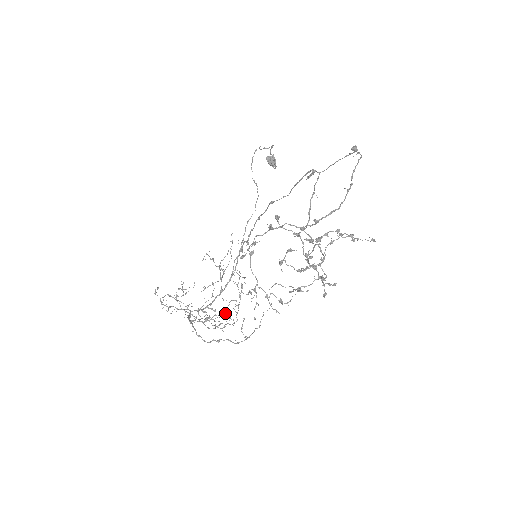
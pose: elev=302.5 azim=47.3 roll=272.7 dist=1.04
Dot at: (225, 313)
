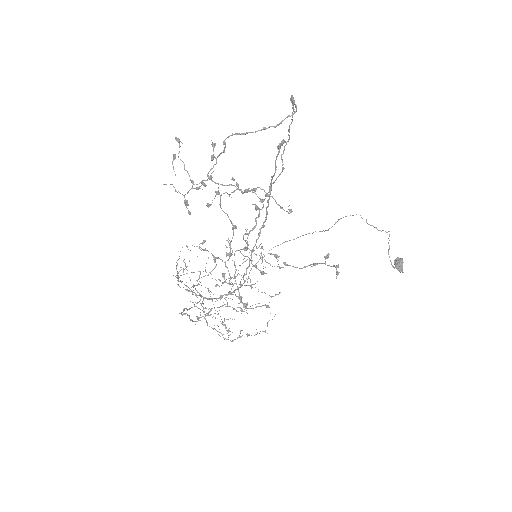
Dot at: (224, 320)
